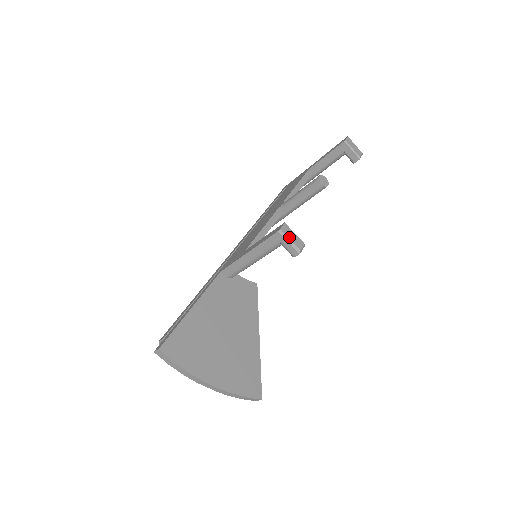
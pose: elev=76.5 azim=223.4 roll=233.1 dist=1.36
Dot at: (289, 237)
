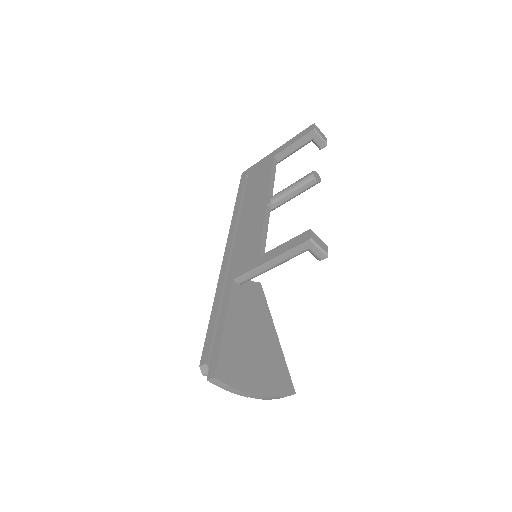
Dot at: (318, 243)
